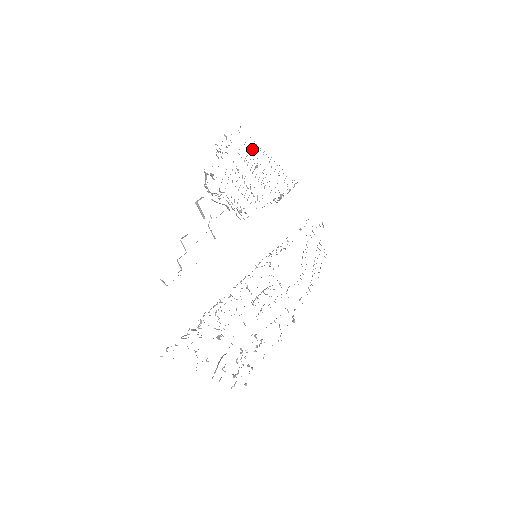
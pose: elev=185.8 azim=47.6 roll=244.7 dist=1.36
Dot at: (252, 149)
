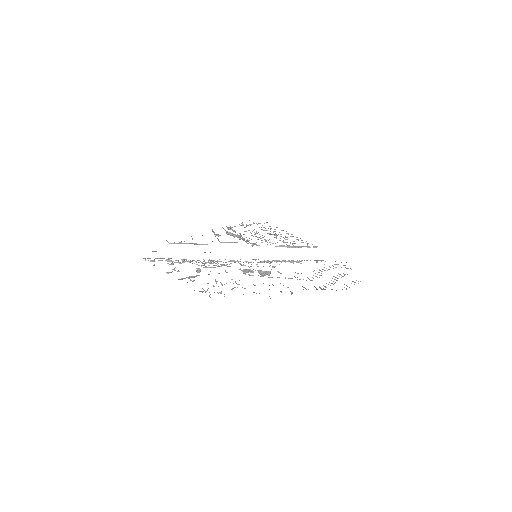
Dot at: occluded
